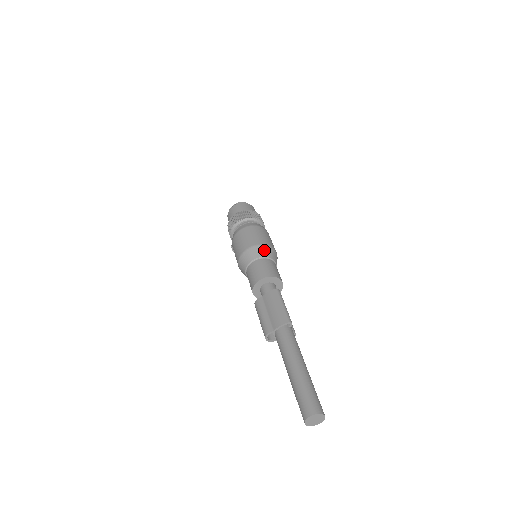
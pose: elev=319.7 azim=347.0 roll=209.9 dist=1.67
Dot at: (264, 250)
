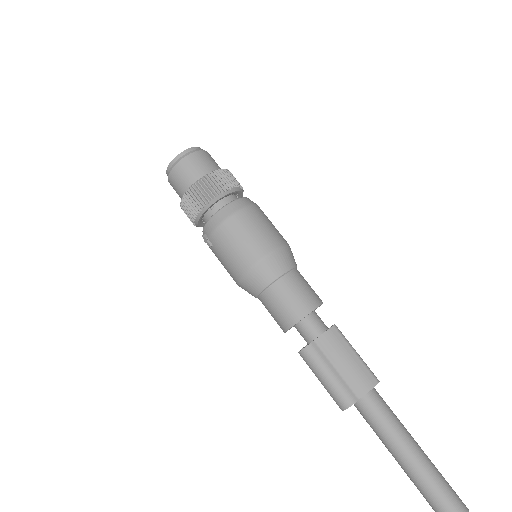
Dot at: (289, 255)
